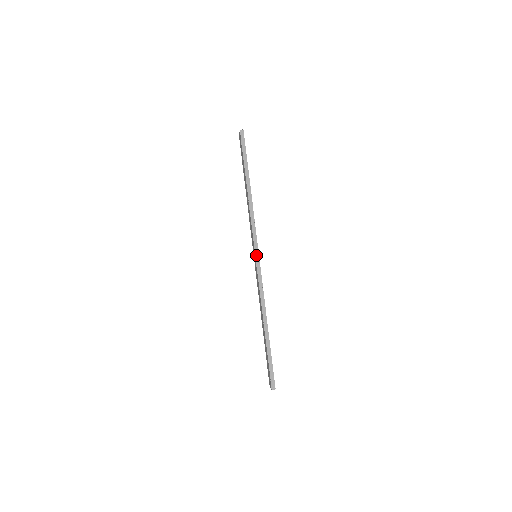
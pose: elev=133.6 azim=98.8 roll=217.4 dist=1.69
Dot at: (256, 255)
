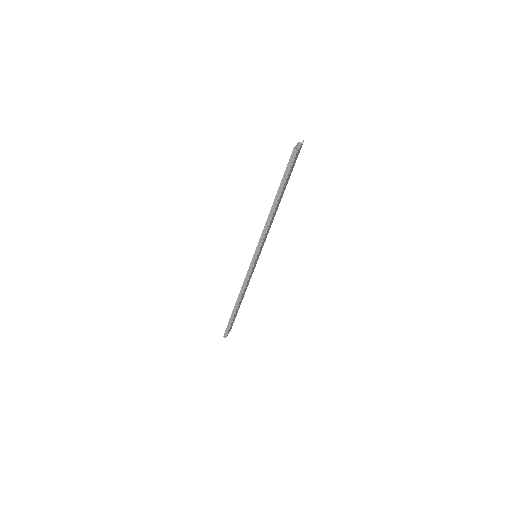
Dot at: (253, 260)
